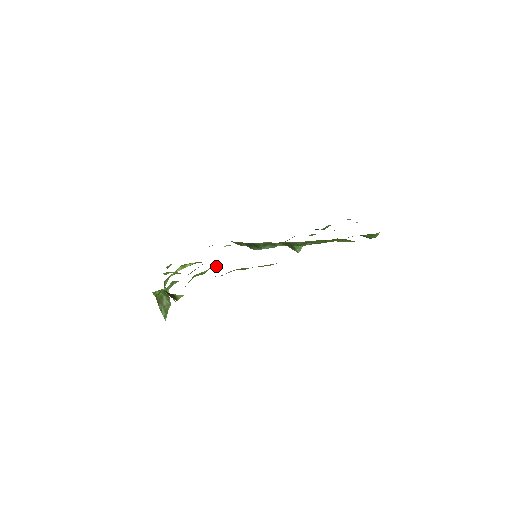
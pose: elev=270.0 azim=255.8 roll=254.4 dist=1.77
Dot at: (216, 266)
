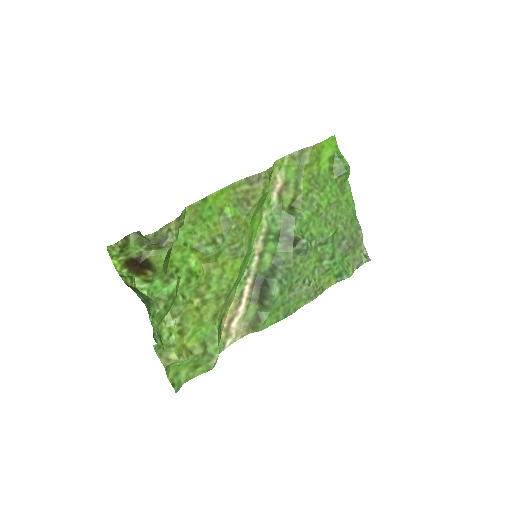
Dot at: (208, 269)
